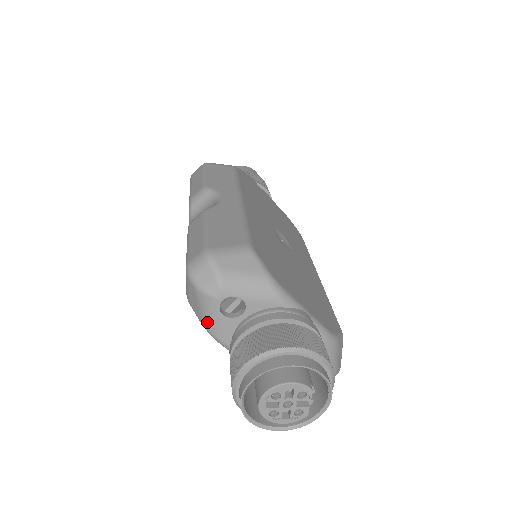
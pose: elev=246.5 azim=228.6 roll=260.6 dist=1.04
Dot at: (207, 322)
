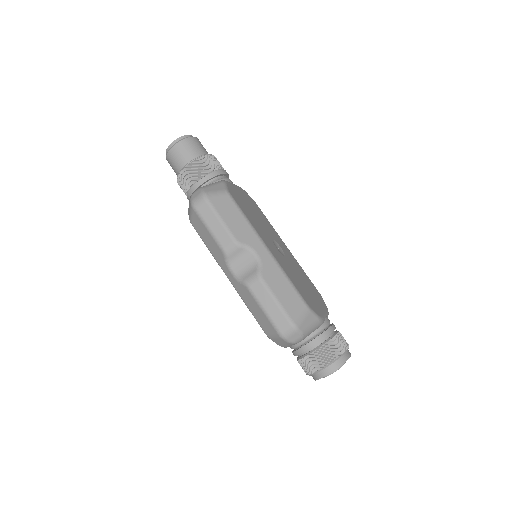
Dot at: (285, 346)
